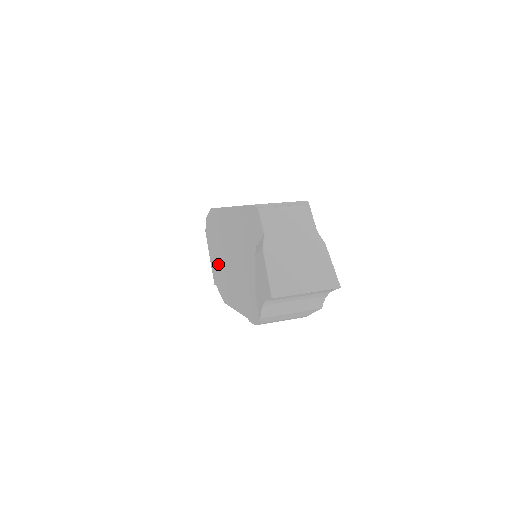
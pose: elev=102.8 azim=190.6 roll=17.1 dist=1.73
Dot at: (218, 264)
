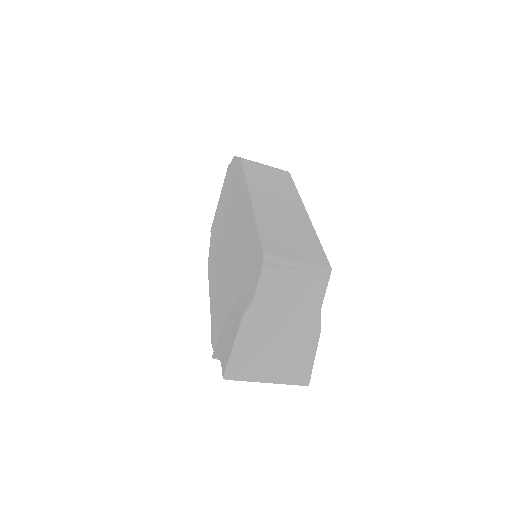
Dot at: (220, 222)
